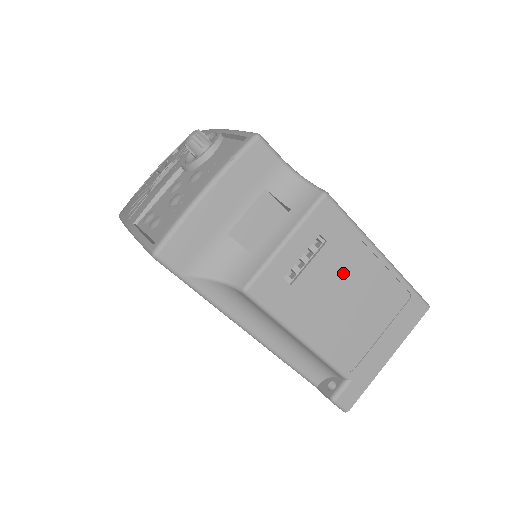
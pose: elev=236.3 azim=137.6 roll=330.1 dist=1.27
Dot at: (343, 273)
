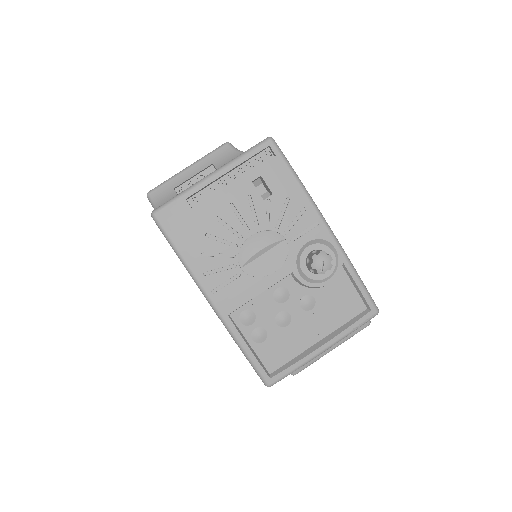
Dot at: occluded
